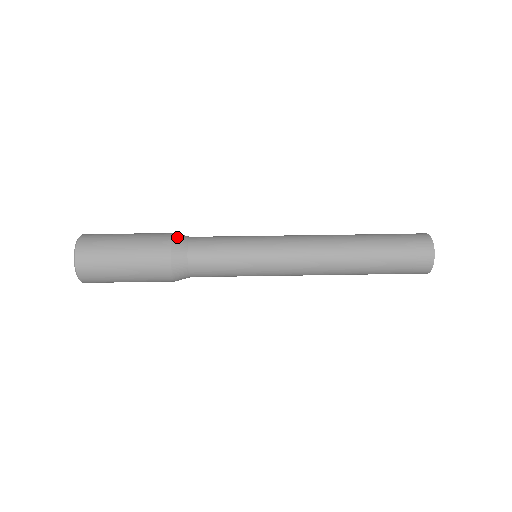
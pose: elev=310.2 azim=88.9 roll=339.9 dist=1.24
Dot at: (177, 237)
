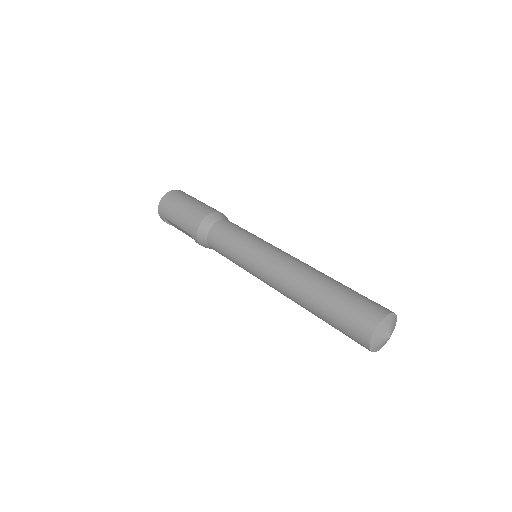
Dot at: (226, 217)
